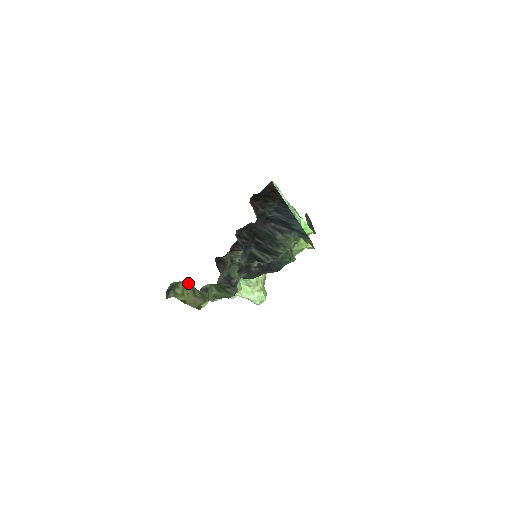
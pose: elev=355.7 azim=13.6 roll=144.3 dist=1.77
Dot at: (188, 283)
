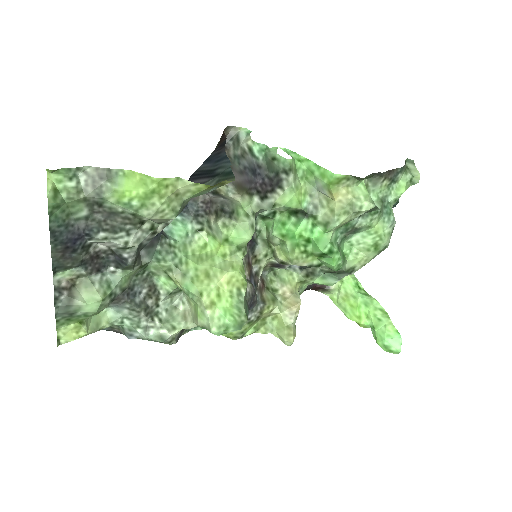
Dot at: occluded
